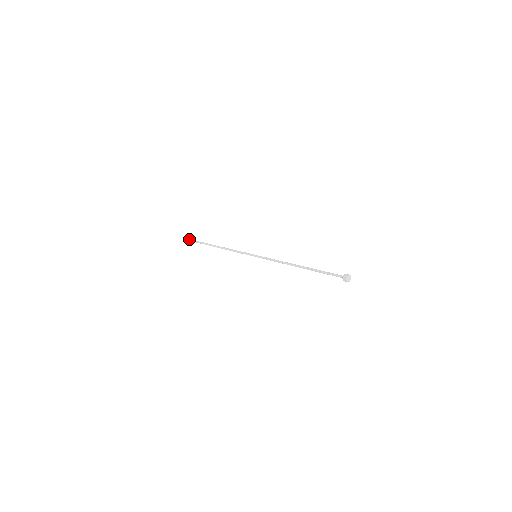
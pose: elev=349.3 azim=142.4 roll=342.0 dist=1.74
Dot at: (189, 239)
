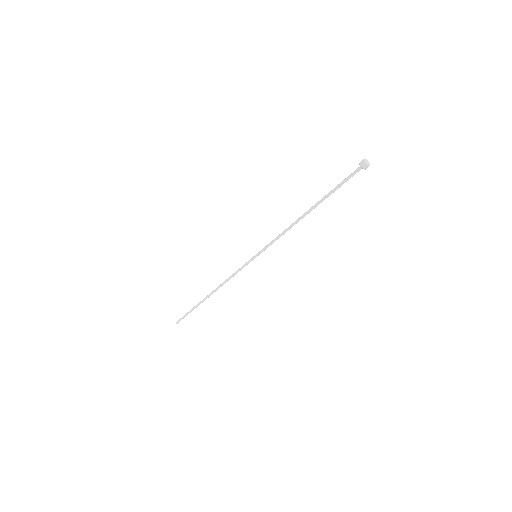
Dot at: occluded
